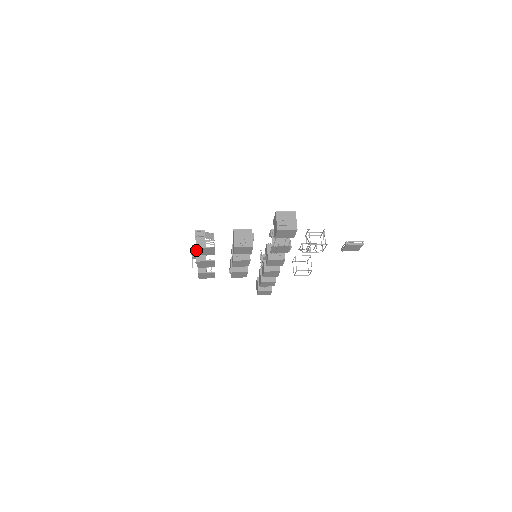
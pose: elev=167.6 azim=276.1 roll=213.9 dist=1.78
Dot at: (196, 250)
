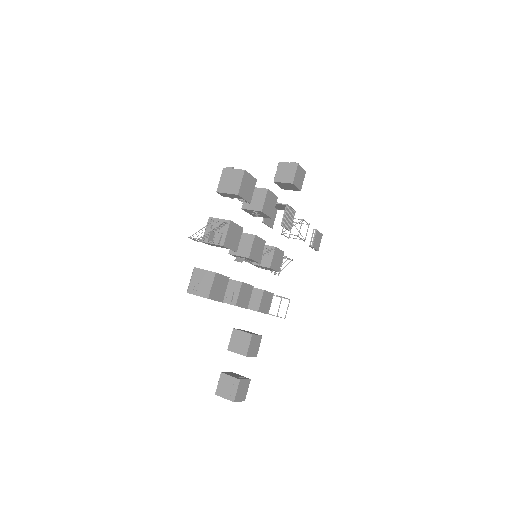
Dot at: (242, 179)
